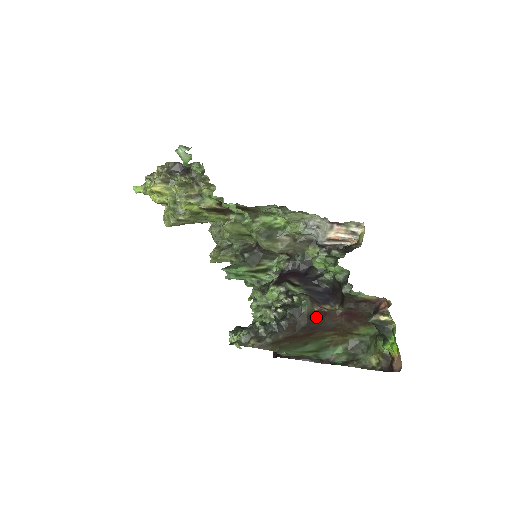
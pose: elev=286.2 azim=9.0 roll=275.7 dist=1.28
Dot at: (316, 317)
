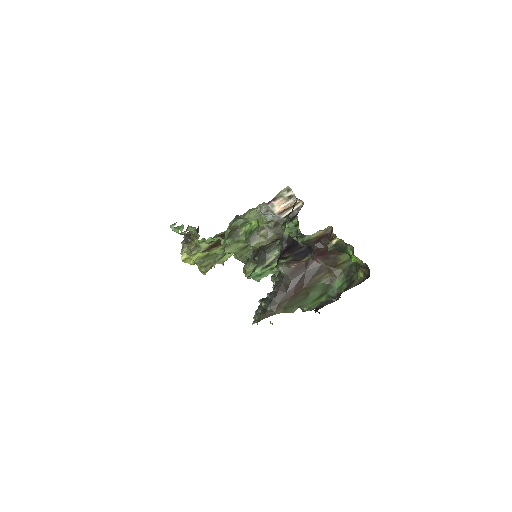
Dot at: (297, 272)
